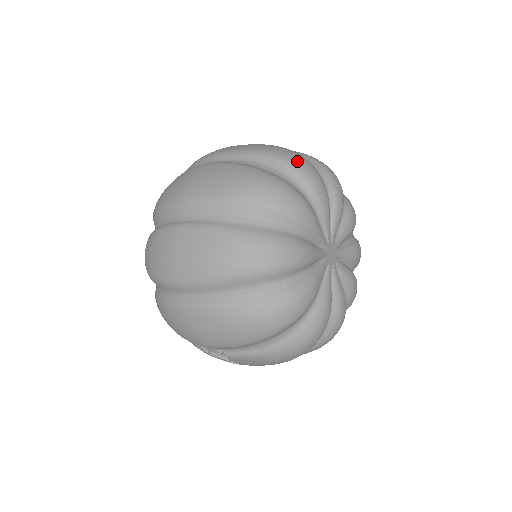
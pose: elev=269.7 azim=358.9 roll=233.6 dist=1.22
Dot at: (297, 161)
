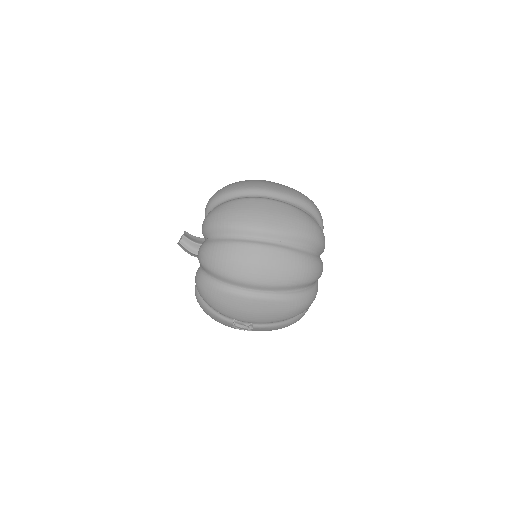
Dot at: (317, 208)
